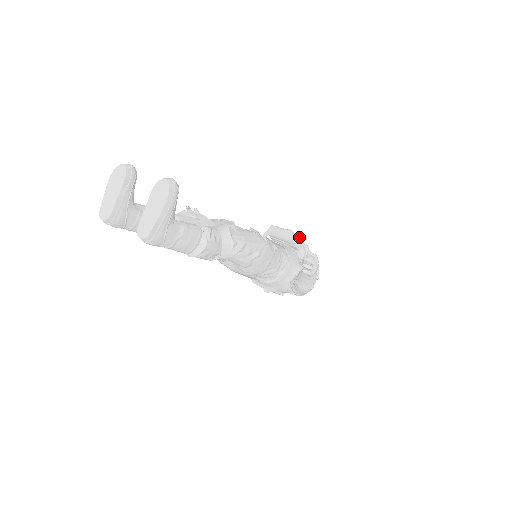
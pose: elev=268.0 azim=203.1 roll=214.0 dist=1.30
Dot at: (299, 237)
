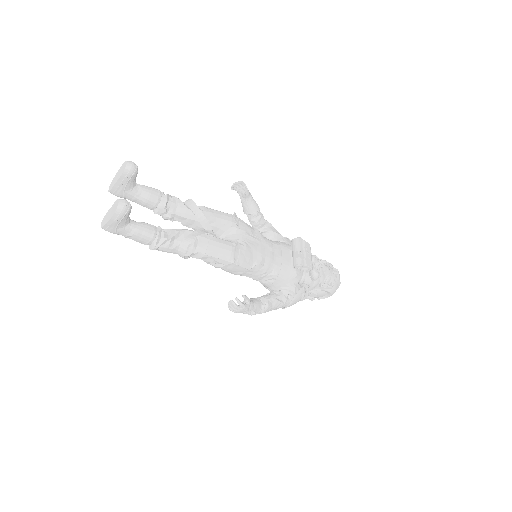
Dot at: (301, 266)
